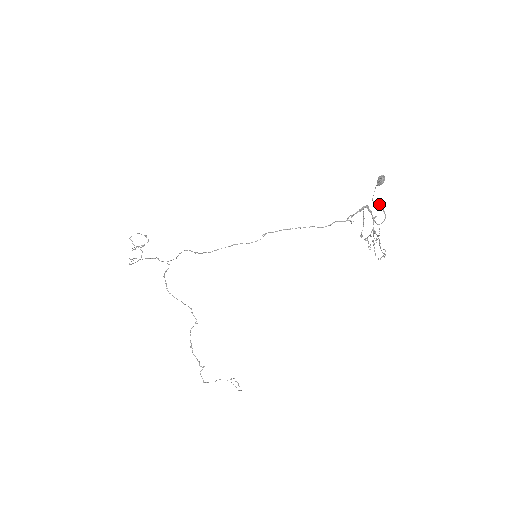
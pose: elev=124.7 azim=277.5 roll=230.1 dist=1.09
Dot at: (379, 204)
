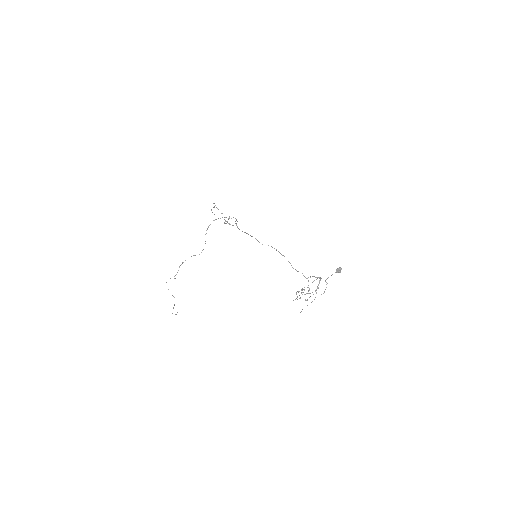
Dot at: (327, 283)
